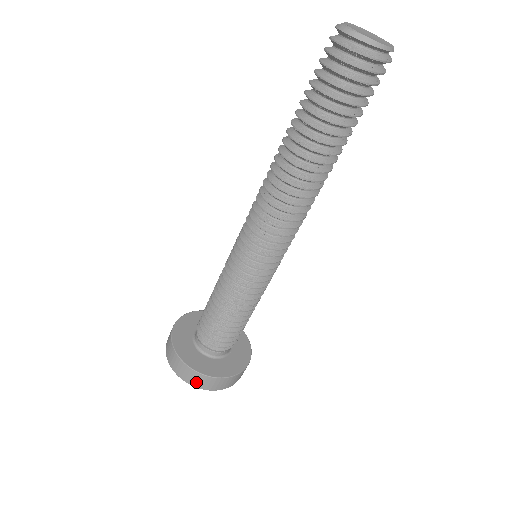
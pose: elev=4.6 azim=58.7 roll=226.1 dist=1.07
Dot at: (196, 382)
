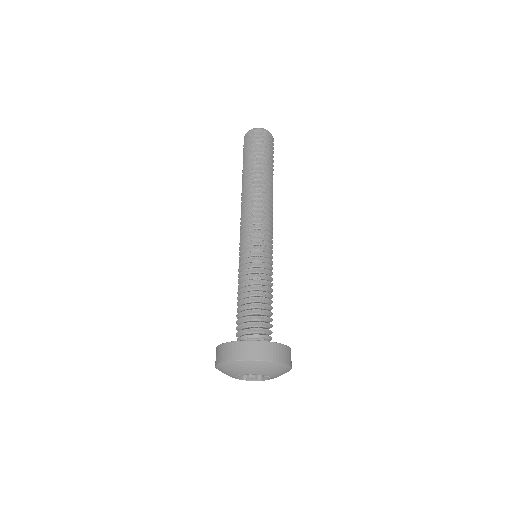
Dot at: (233, 354)
